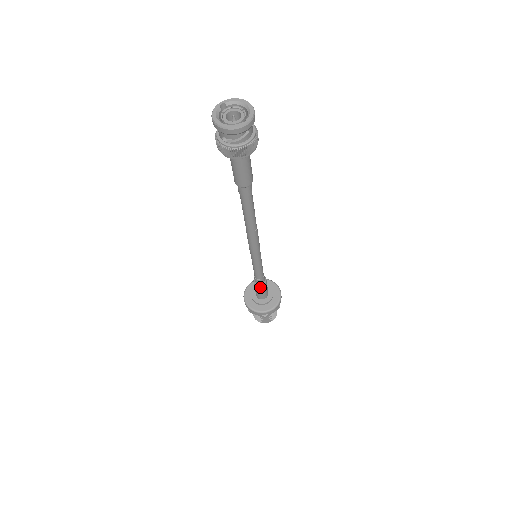
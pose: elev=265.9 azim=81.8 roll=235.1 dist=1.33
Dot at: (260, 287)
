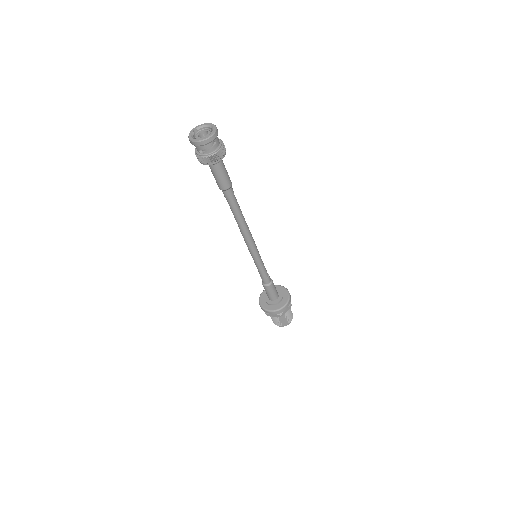
Dot at: (268, 287)
